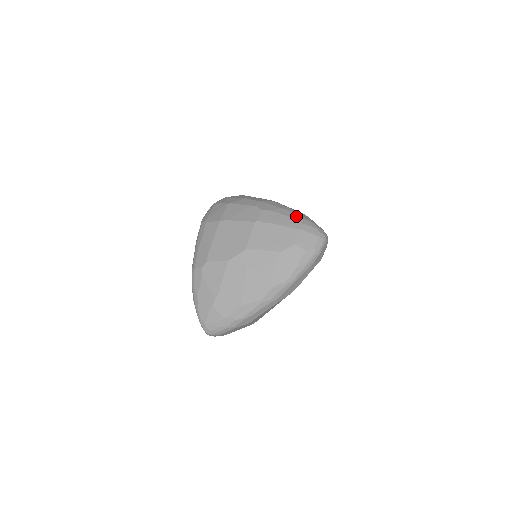
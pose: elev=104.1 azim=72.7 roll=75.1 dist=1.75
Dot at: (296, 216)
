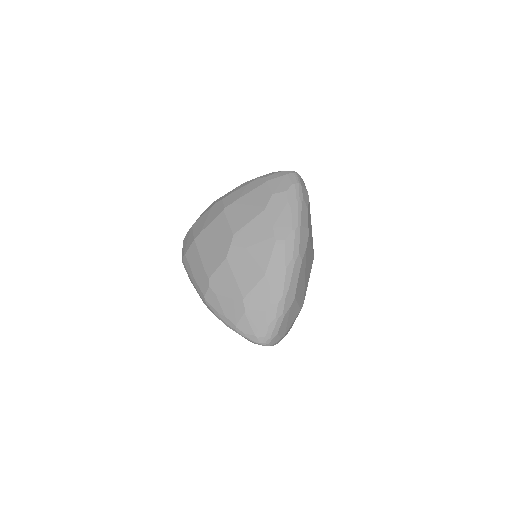
Dot at: (255, 178)
